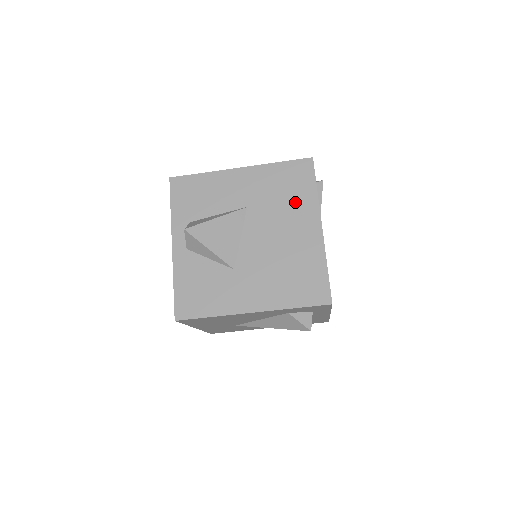
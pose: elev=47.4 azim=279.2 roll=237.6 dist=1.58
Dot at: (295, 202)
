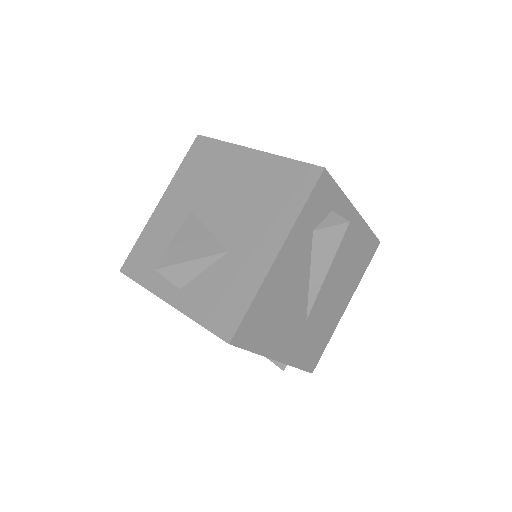
Dot at: (218, 165)
